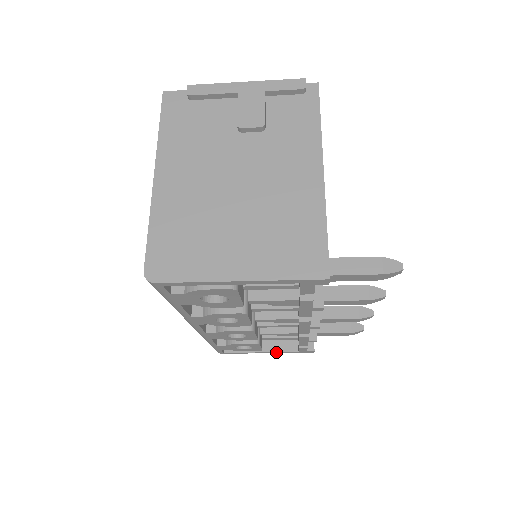
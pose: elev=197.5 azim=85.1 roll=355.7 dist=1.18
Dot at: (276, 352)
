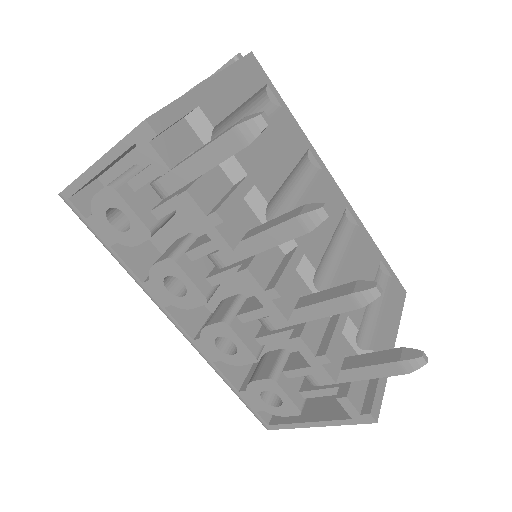
Dot at: (325, 421)
